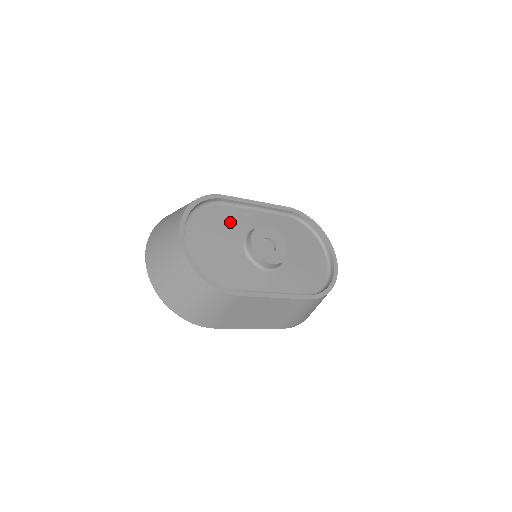
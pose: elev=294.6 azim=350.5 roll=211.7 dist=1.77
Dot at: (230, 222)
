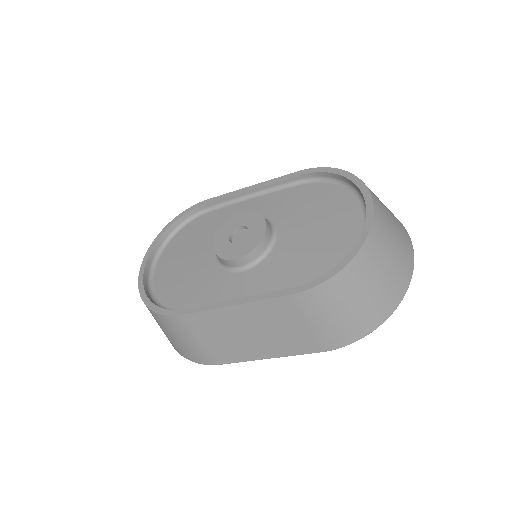
Dot at: (212, 227)
